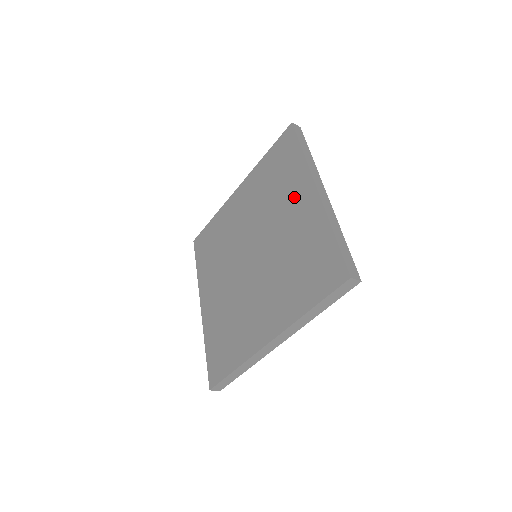
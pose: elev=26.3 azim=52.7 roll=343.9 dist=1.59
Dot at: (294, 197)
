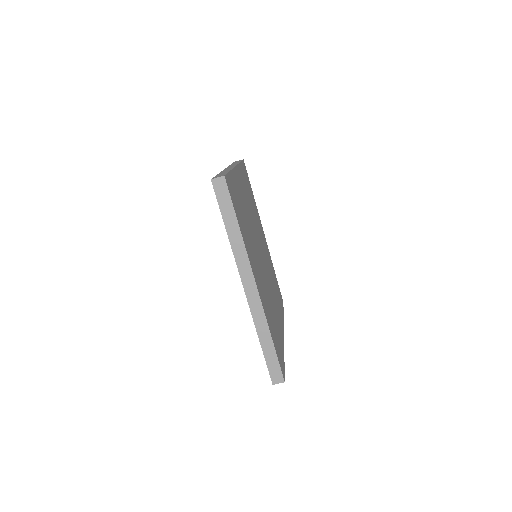
Dot at: occluded
